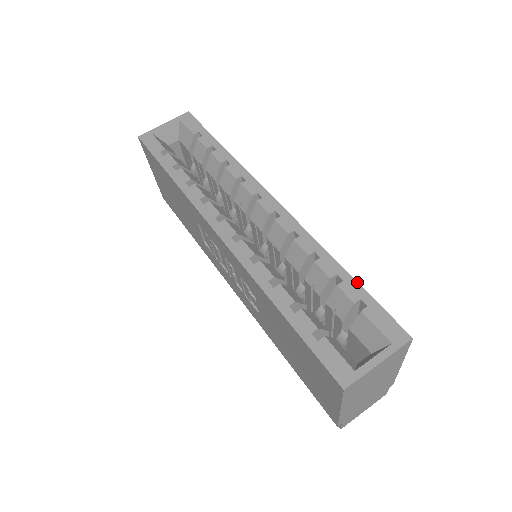
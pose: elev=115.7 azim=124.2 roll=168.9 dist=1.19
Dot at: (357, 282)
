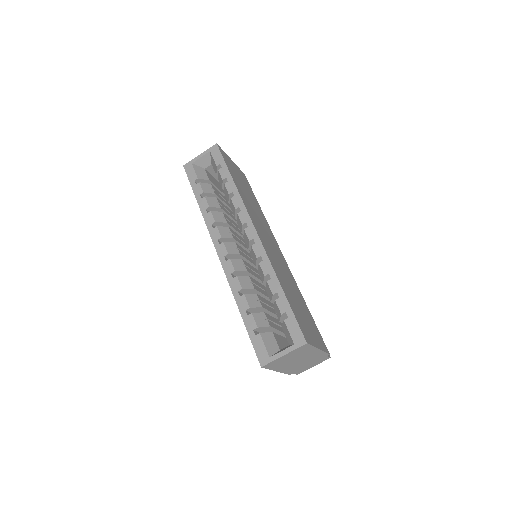
Dot at: (287, 300)
